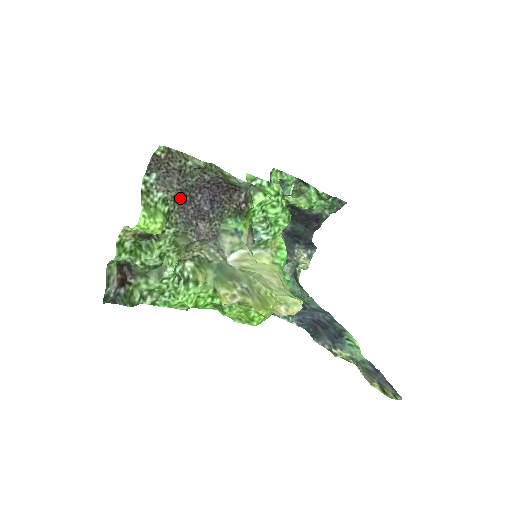
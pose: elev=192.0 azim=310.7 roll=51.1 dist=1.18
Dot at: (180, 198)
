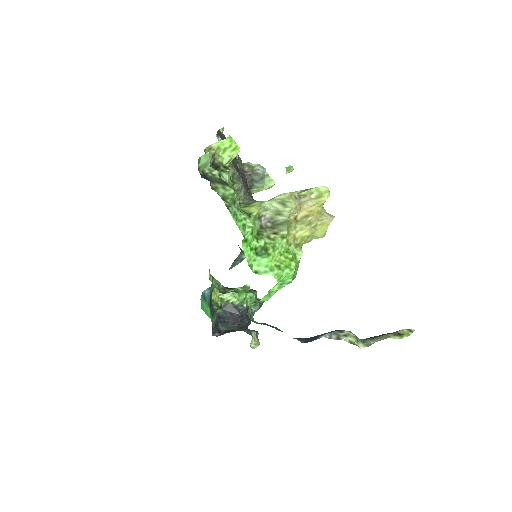
Dot at: occluded
